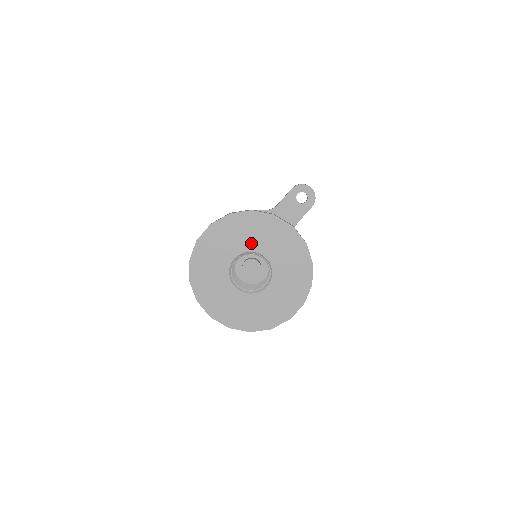
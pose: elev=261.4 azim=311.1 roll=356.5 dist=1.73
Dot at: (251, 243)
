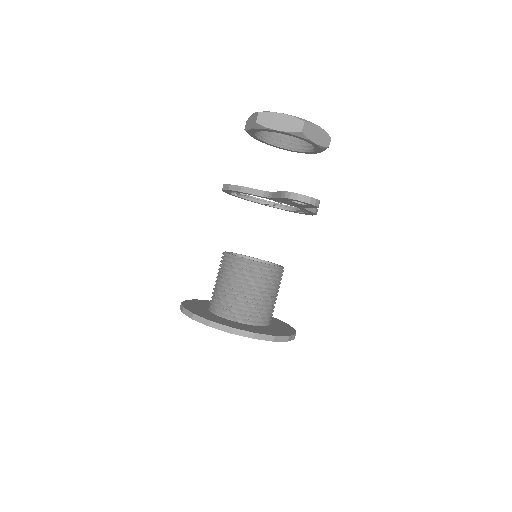
Dot at: occluded
